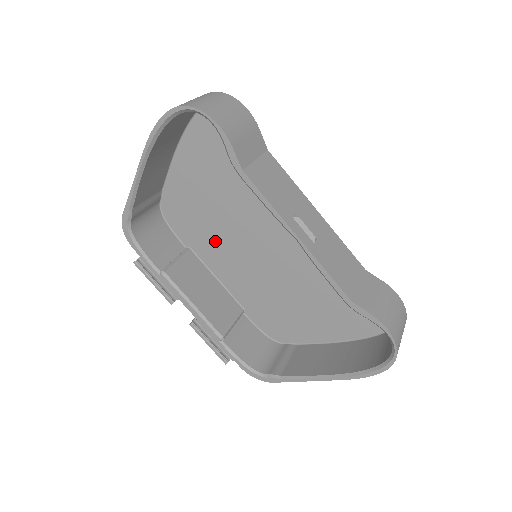
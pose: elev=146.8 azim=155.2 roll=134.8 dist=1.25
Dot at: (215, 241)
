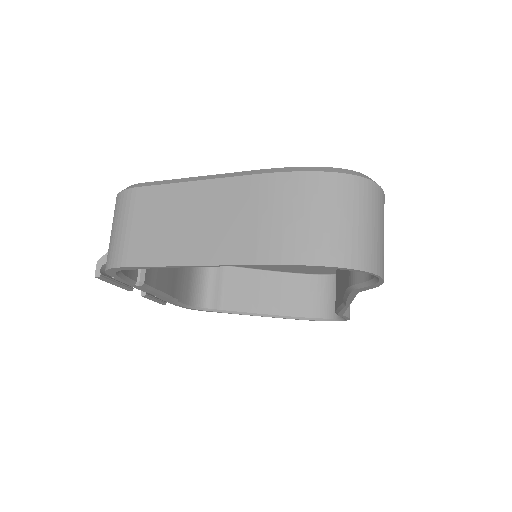
Dot at: occluded
